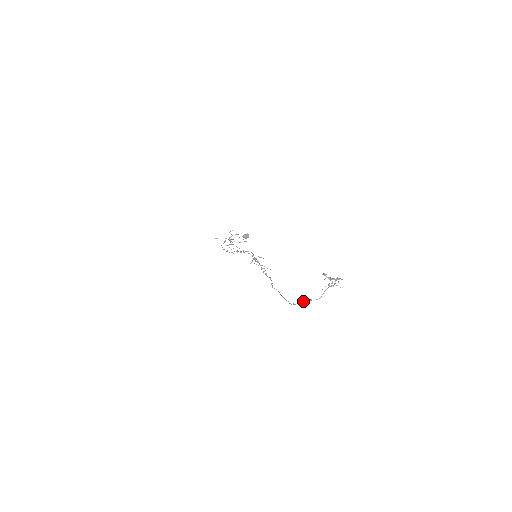
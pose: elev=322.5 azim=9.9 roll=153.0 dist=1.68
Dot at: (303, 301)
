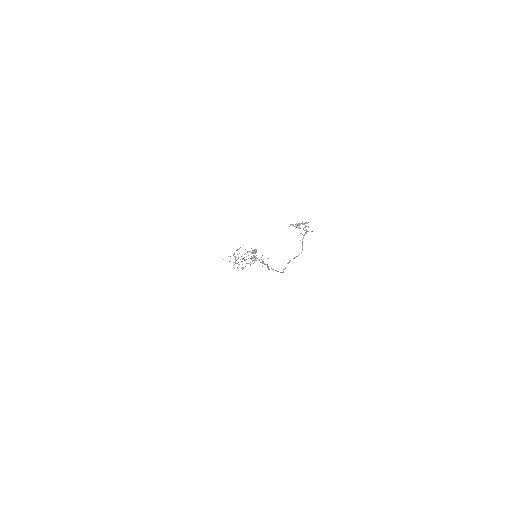
Dot at: (289, 262)
